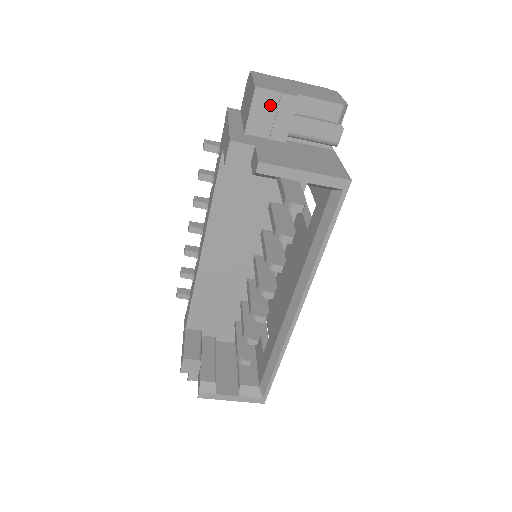
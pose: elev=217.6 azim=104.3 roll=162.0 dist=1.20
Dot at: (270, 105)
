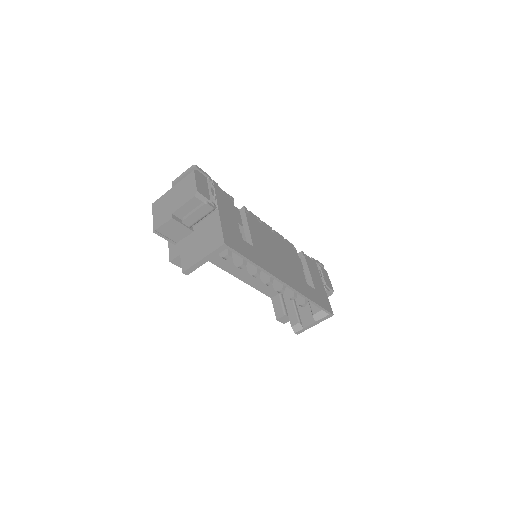
Dot at: (168, 230)
